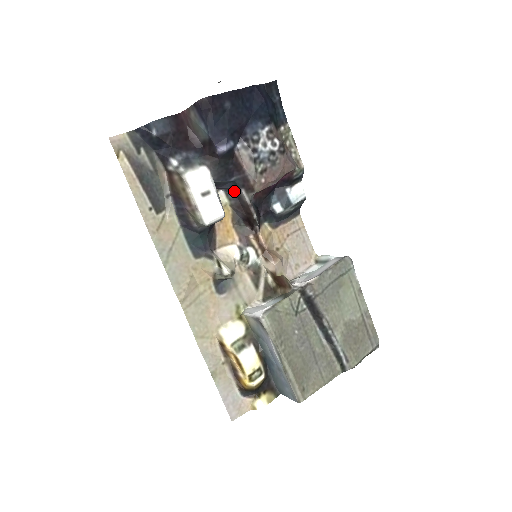
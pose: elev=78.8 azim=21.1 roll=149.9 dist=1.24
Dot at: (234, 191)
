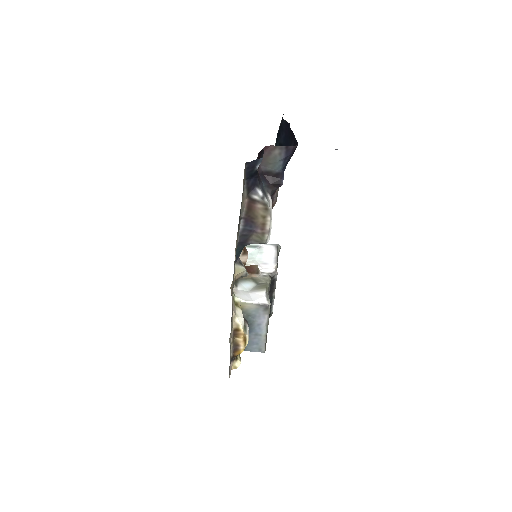
Dot at: occluded
